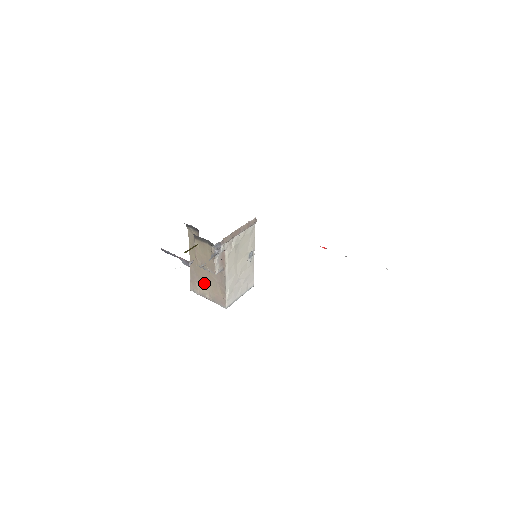
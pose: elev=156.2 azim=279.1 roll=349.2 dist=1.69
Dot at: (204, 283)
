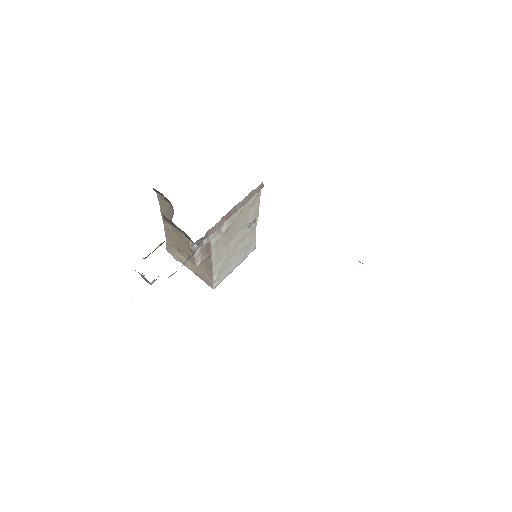
Dot at: occluded
